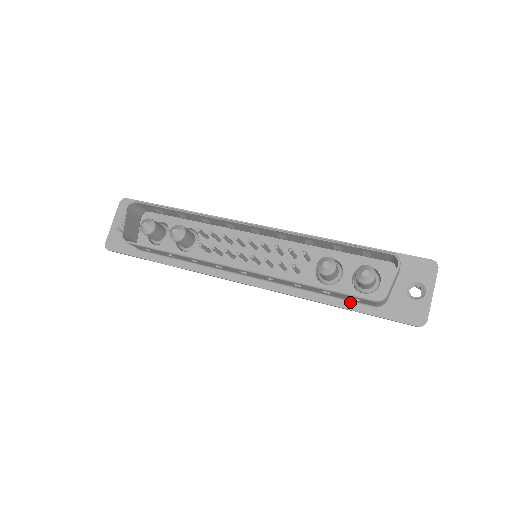
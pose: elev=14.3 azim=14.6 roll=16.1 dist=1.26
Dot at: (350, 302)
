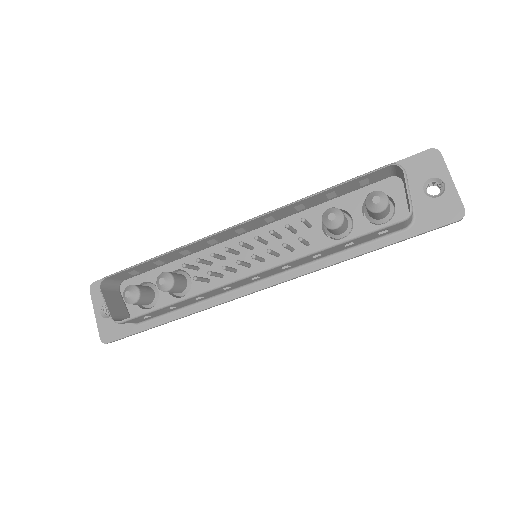
Dot at: (377, 240)
